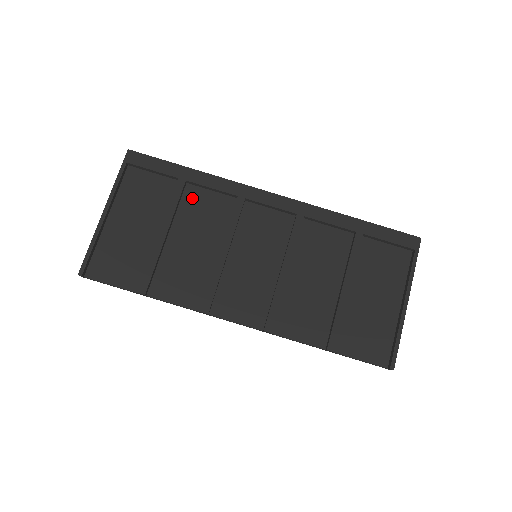
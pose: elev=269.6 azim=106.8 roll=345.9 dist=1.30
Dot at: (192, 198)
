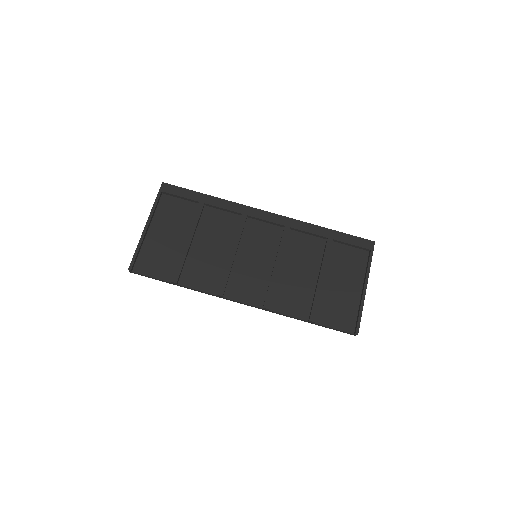
Dot at: (209, 216)
